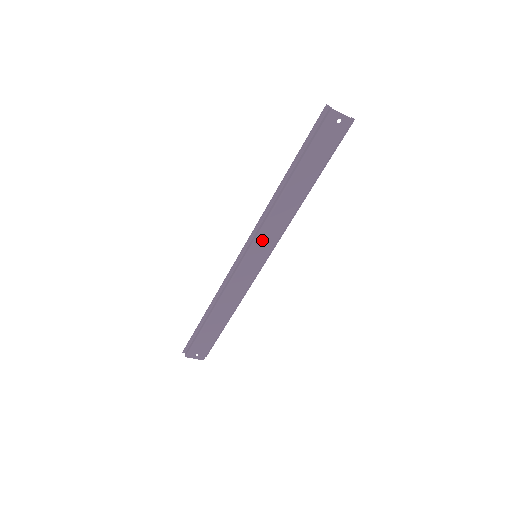
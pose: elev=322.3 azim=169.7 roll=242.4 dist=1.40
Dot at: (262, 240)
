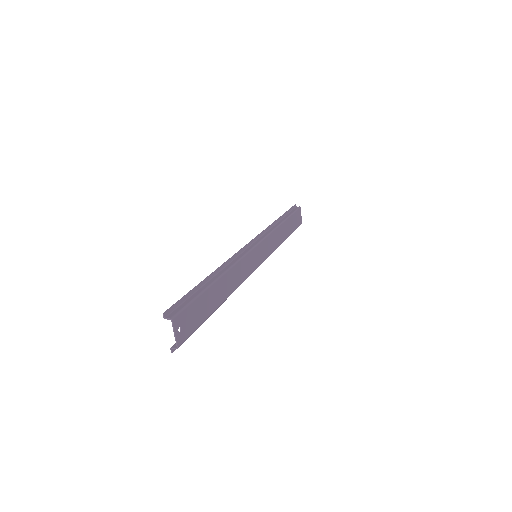
Dot at: (264, 245)
